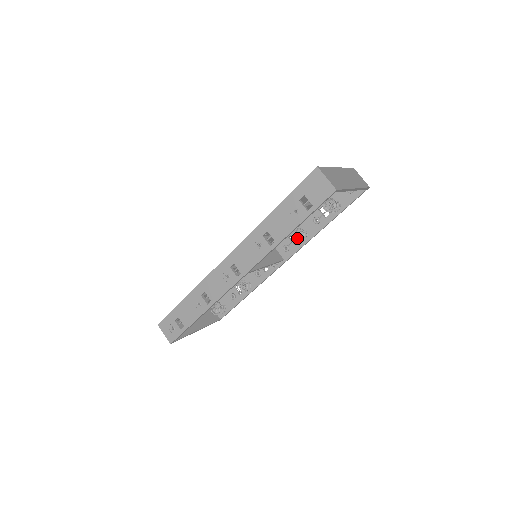
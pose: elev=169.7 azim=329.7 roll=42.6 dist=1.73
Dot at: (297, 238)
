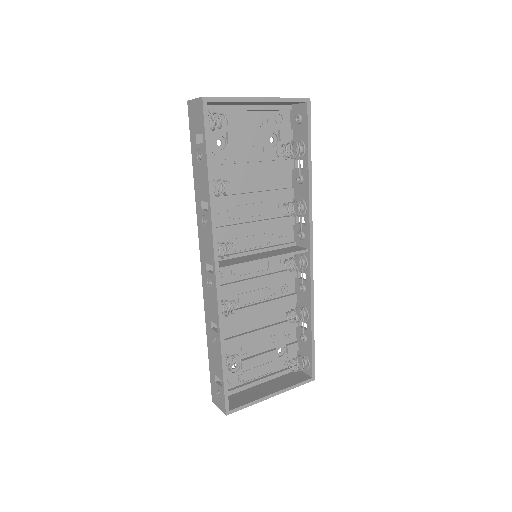
Dot at: (300, 215)
